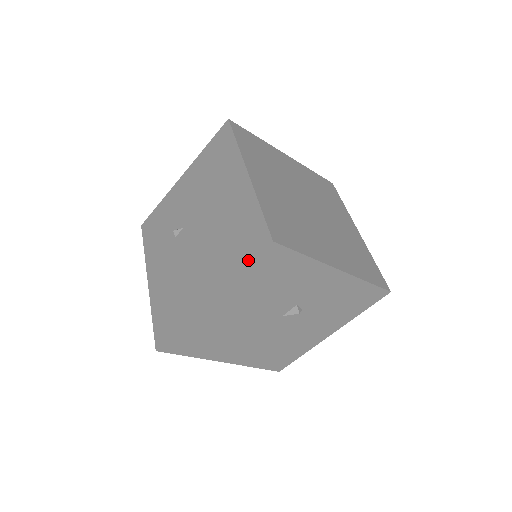
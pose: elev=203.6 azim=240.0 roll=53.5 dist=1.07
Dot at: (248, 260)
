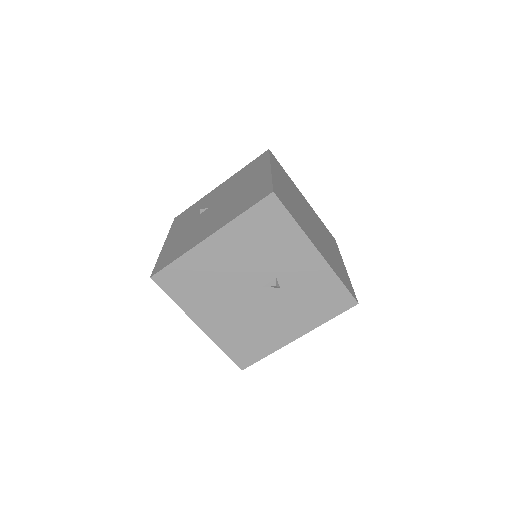
Dot at: (250, 206)
